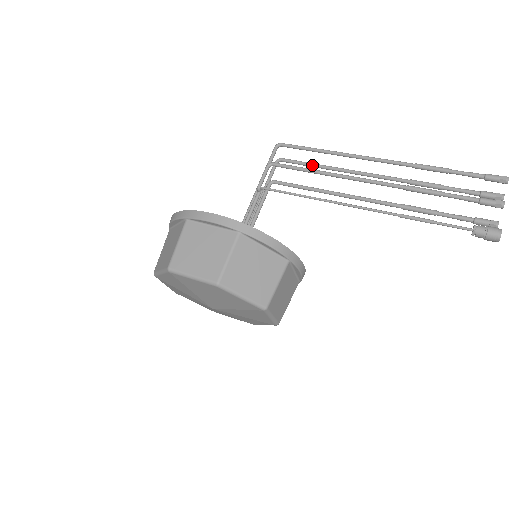
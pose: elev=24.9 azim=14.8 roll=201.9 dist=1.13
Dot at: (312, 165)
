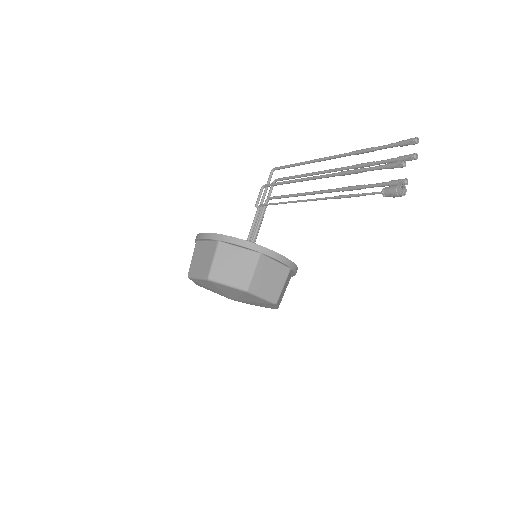
Dot at: (293, 177)
